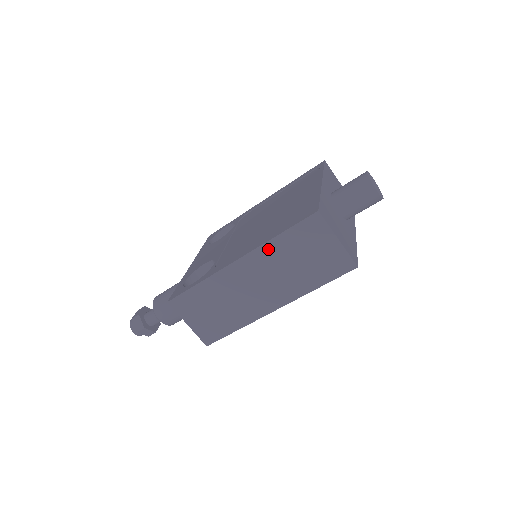
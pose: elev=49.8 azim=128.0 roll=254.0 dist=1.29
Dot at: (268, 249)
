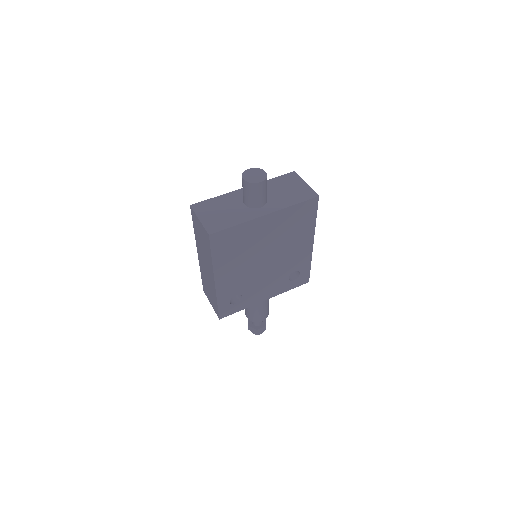
Dot at: (197, 239)
